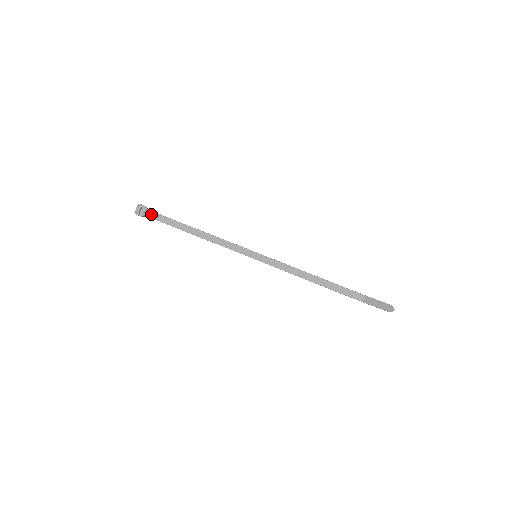
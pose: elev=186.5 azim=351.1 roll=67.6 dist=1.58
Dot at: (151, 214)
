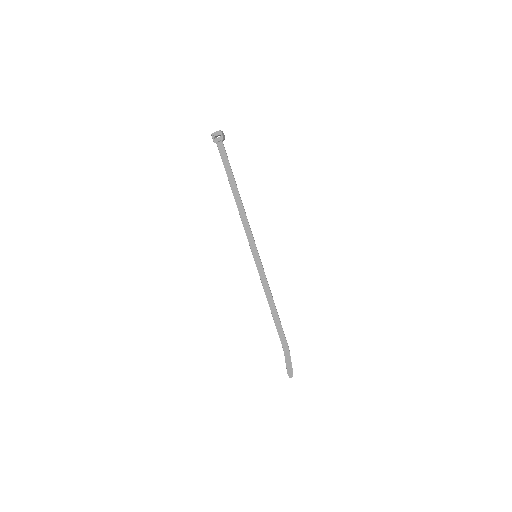
Dot at: (221, 148)
